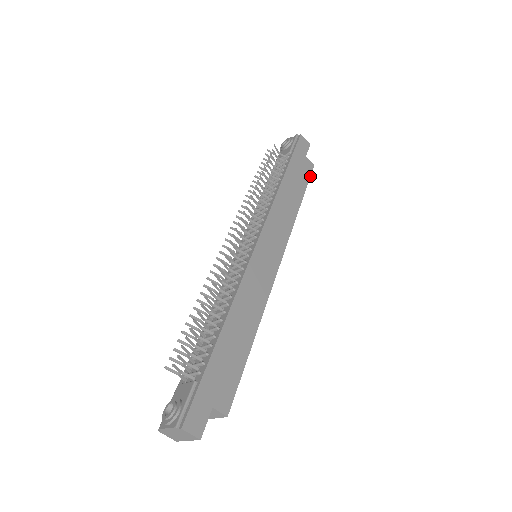
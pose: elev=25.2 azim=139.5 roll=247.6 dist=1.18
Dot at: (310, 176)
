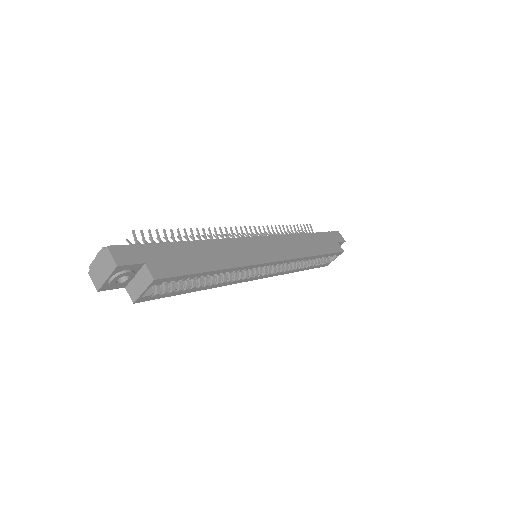
Dot at: (336, 252)
